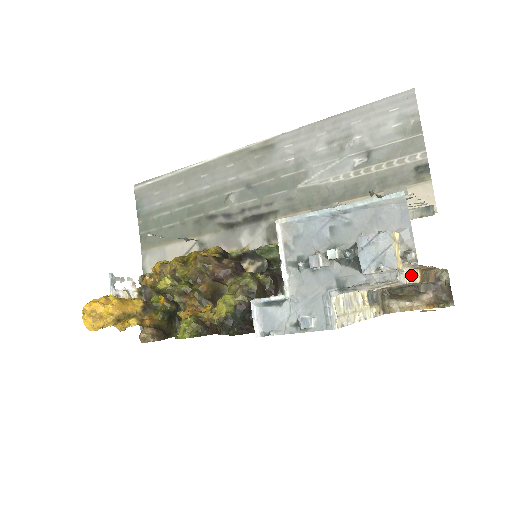
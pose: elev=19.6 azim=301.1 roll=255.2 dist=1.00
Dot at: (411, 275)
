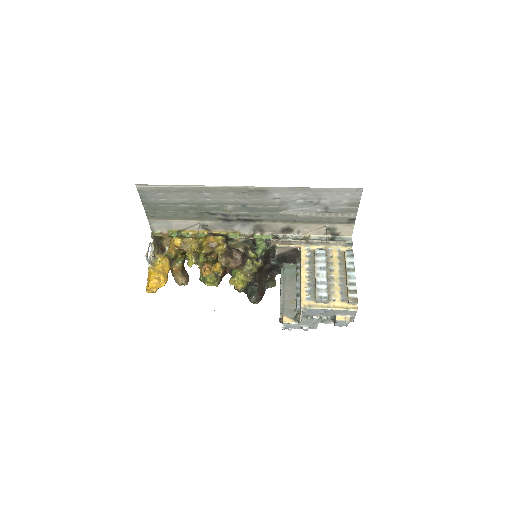
Dot at: occluded
